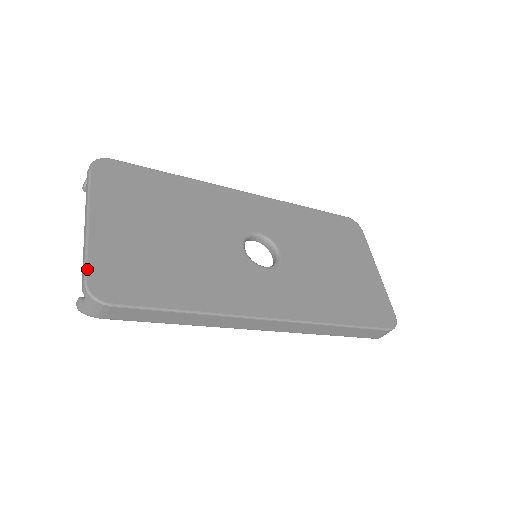
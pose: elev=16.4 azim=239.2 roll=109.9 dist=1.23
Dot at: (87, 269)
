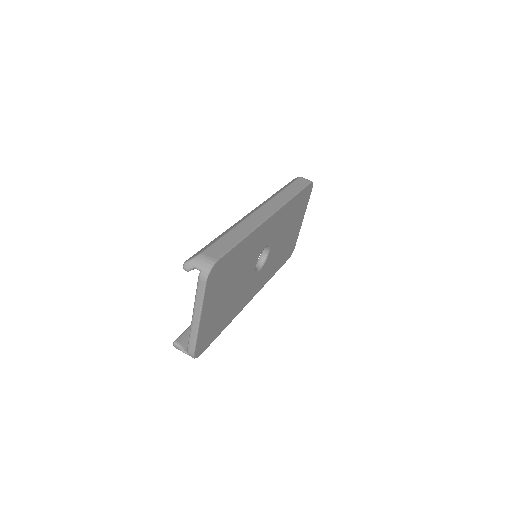
Dot at: (196, 348)
